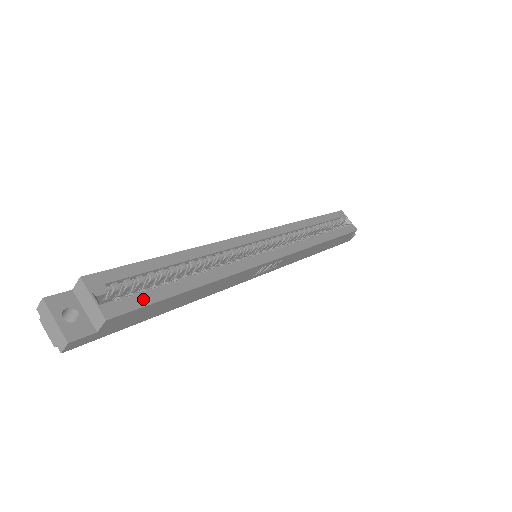
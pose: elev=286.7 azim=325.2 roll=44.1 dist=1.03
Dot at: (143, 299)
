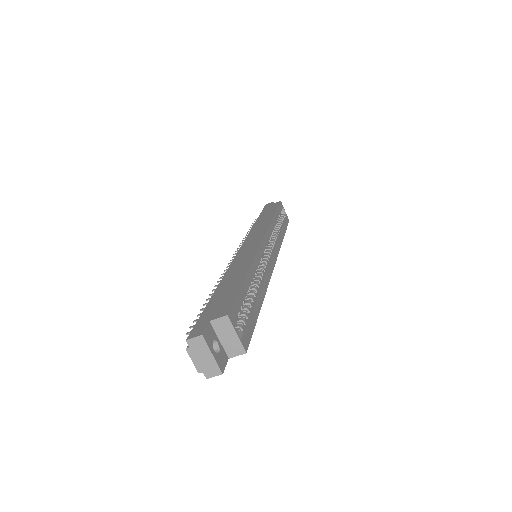
Dot at: (251, 326)
